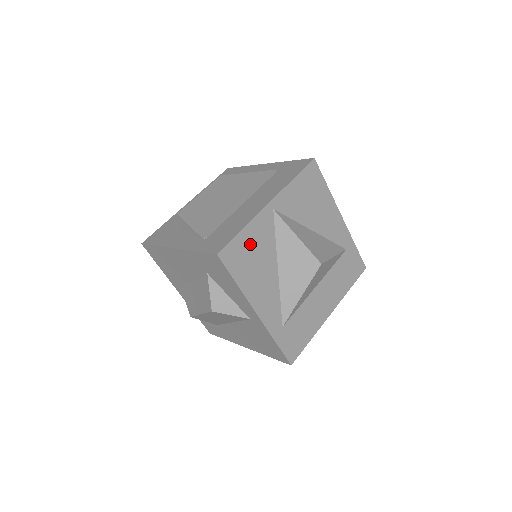
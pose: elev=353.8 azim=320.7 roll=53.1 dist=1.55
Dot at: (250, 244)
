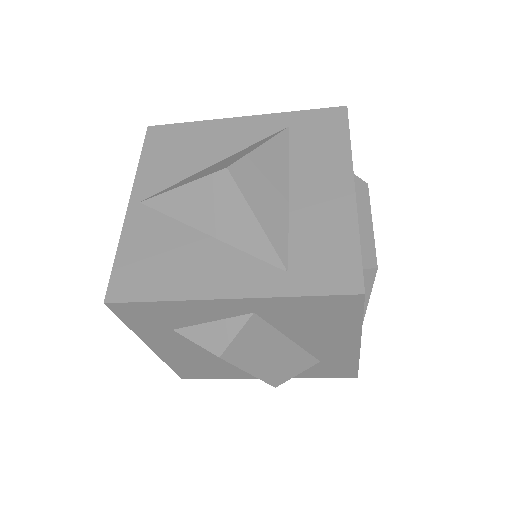
Dot at: (141, 254)
